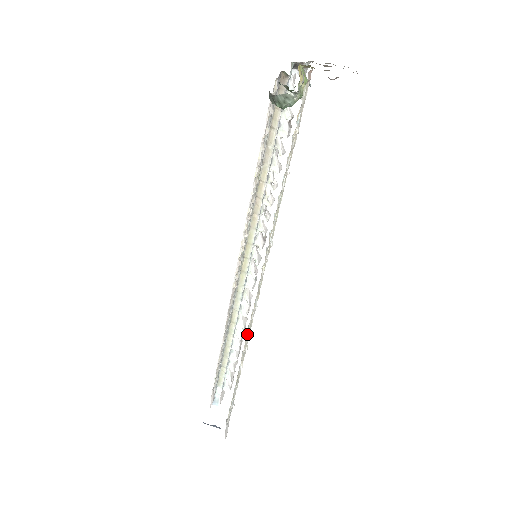
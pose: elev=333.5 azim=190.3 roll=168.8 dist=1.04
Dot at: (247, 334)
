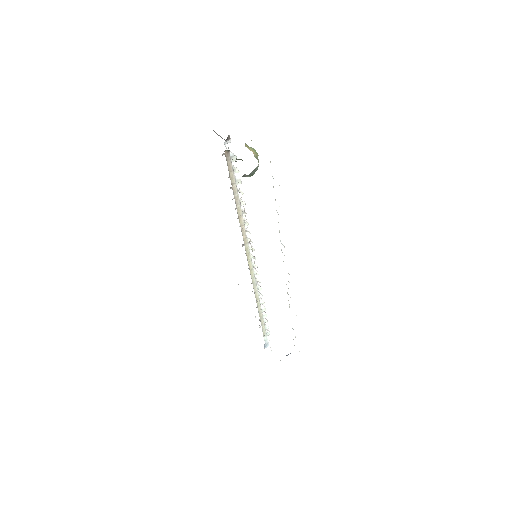
Dot at: occluded
